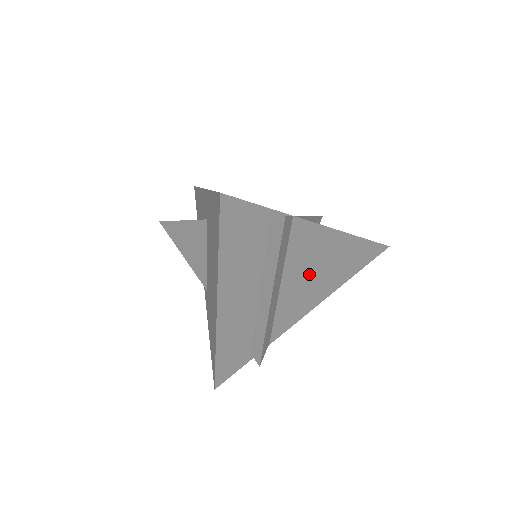
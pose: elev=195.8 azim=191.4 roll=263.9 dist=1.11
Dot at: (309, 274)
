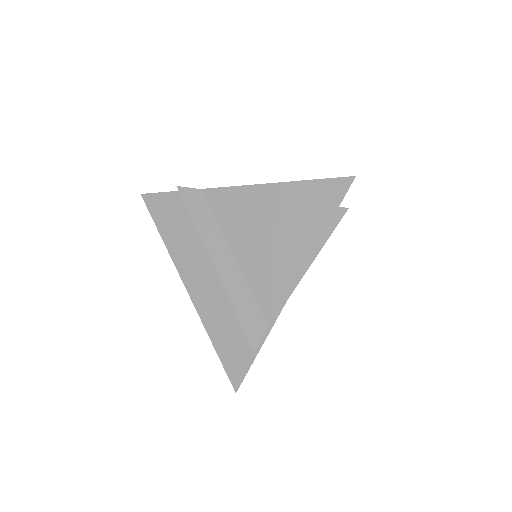
Dot at: (260, 236)
